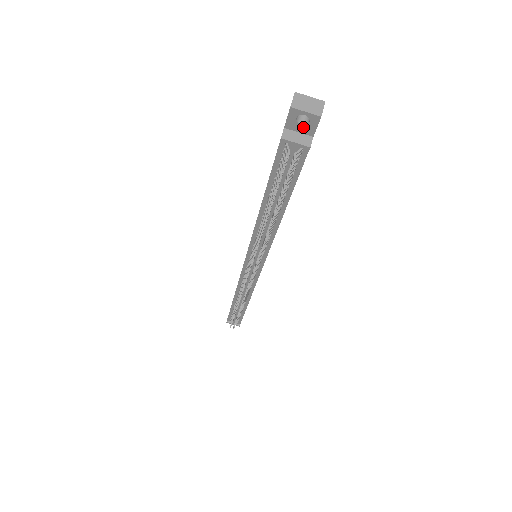
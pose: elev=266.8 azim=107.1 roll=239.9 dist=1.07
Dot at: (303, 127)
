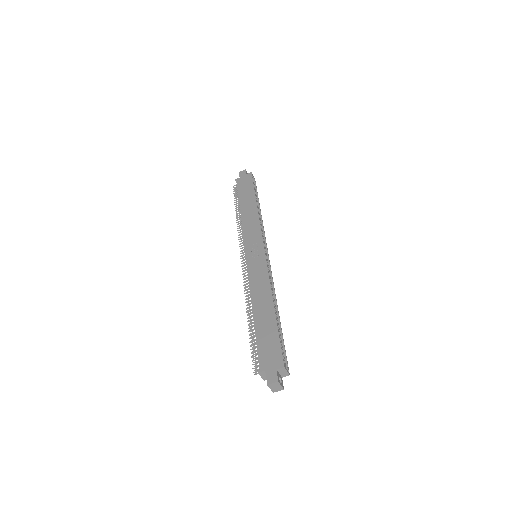
Dot at: occluded
